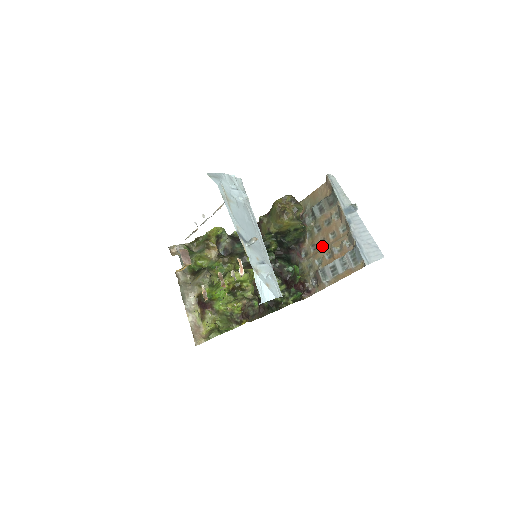
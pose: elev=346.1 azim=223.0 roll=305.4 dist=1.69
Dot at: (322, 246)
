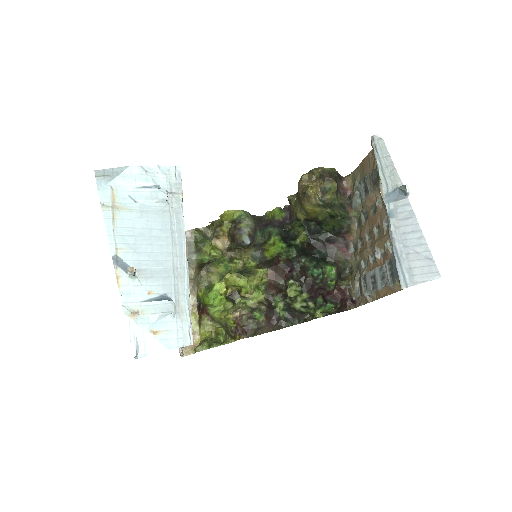
Dot at: (367, 243)
